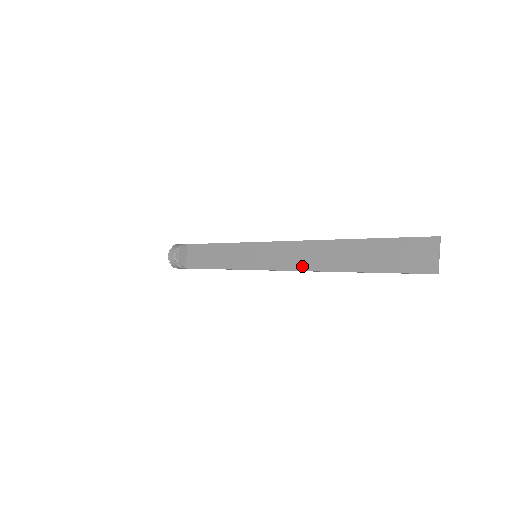
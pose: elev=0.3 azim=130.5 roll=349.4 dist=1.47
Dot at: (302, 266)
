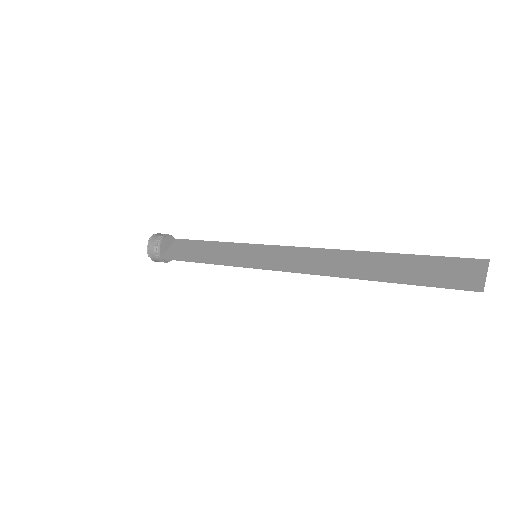
Dot at: (311, 269)
